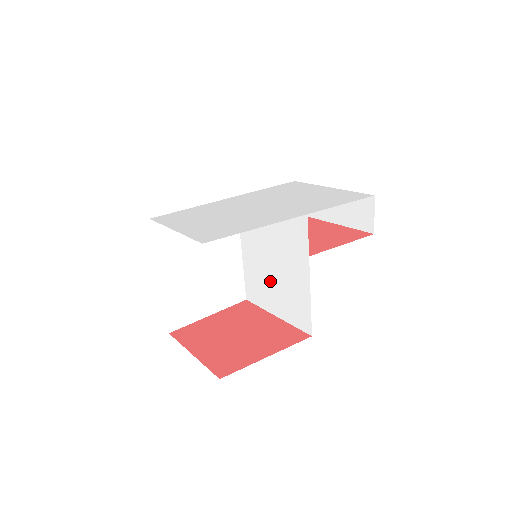
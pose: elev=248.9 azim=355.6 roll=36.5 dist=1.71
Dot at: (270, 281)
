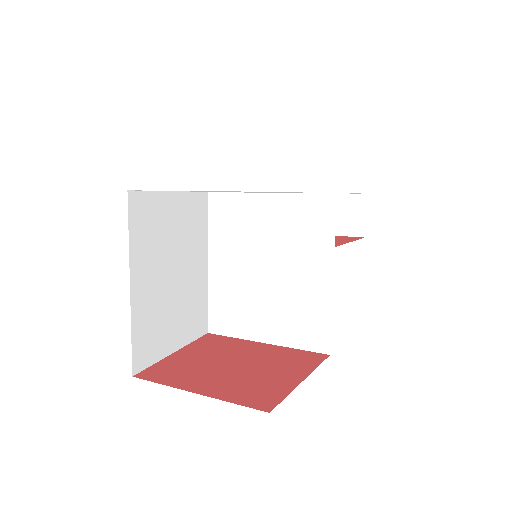
Dot at: (259, 295)
